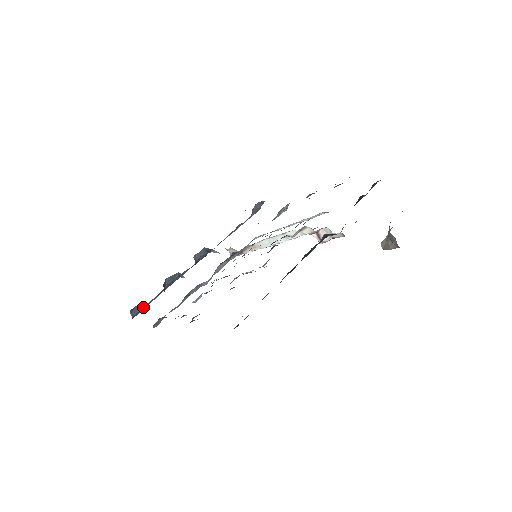
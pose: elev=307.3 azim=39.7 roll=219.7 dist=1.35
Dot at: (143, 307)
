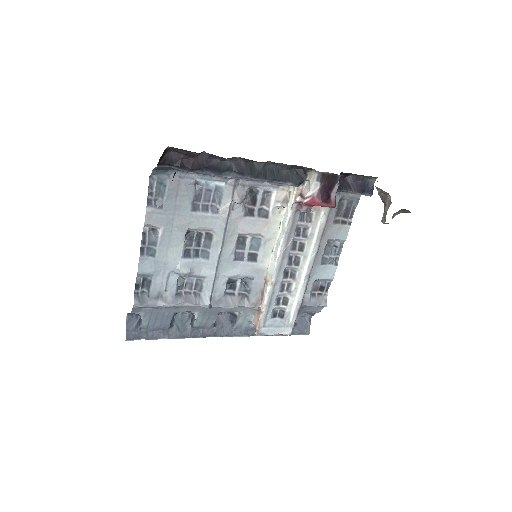
Dot at: (141, 320)
